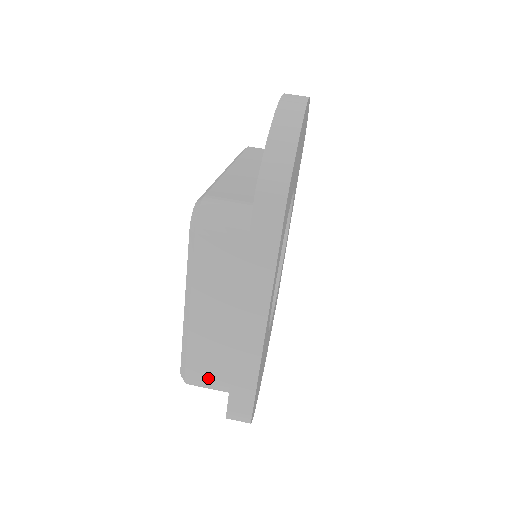
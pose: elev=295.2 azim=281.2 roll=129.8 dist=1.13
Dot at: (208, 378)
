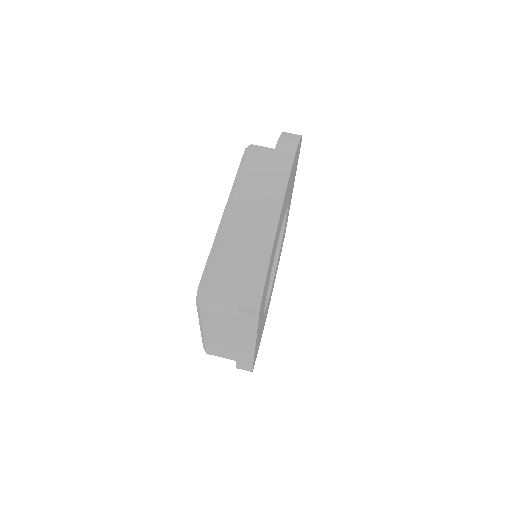
Dot at: (221, 356)
